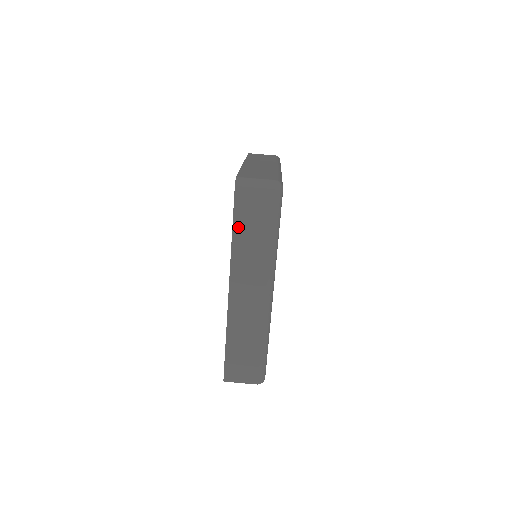
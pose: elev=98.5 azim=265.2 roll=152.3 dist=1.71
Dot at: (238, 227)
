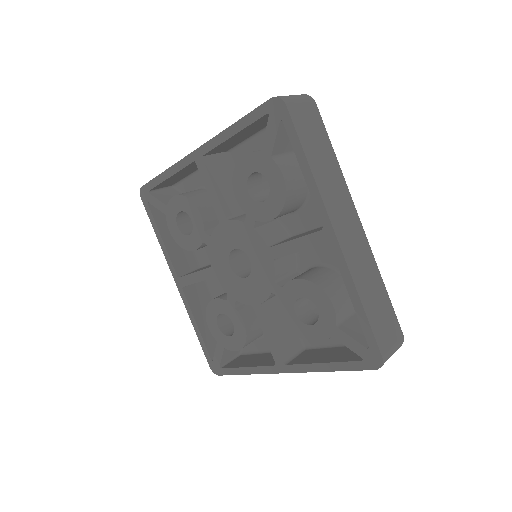
Dot at: occluded
